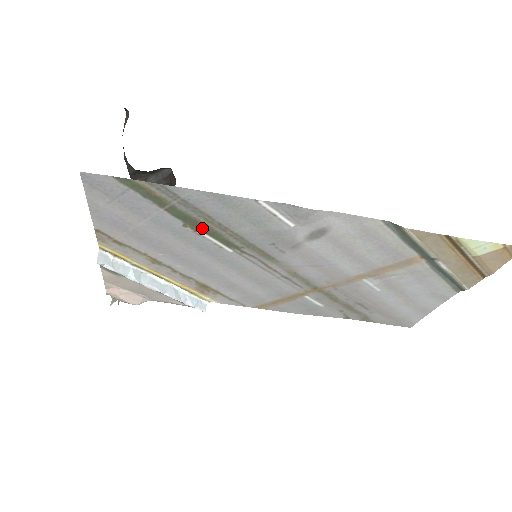
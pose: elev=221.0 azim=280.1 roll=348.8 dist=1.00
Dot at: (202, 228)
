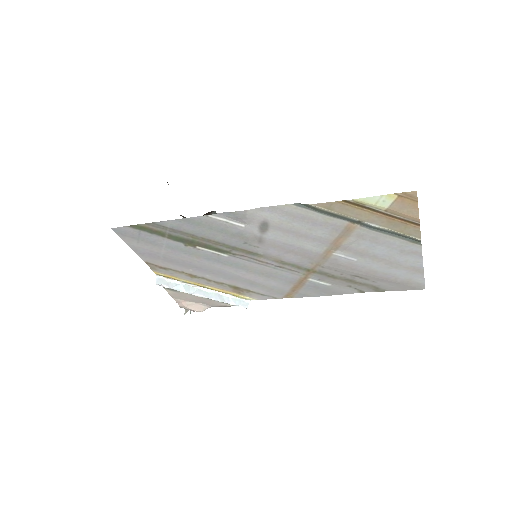
Dot at: (196, 244)
